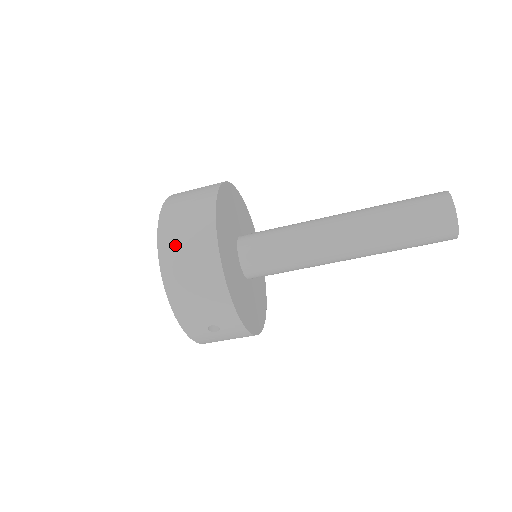
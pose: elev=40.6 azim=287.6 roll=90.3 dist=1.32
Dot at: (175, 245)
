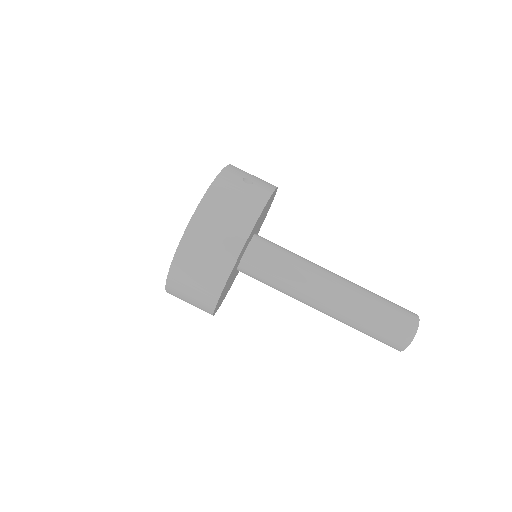
Dot at: occluded
